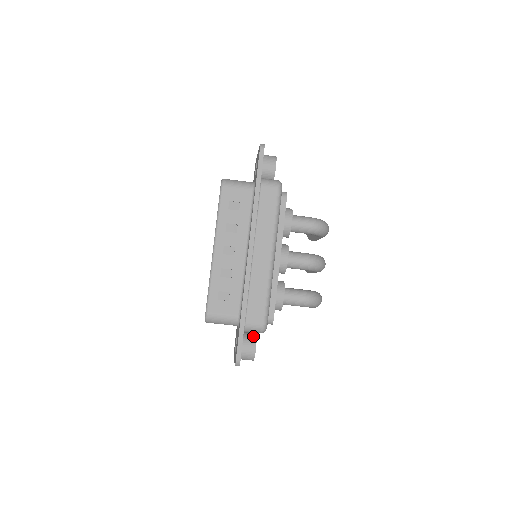
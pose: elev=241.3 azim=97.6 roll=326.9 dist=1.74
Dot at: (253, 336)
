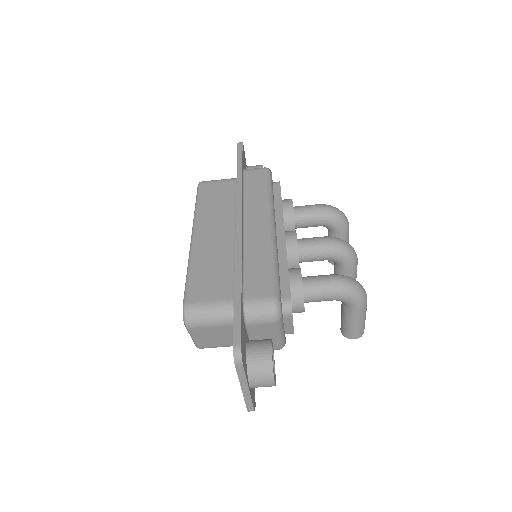
Dot at: (265, 339)
